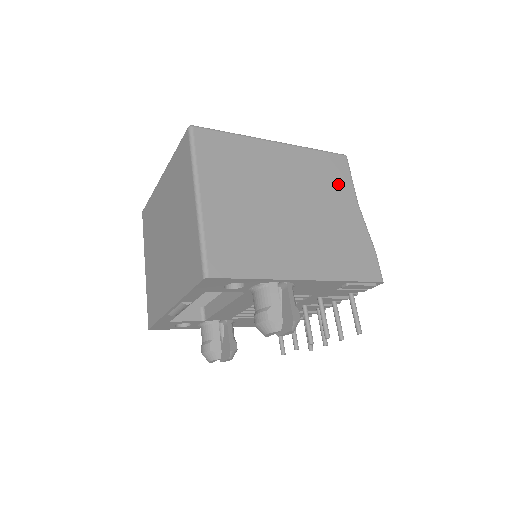
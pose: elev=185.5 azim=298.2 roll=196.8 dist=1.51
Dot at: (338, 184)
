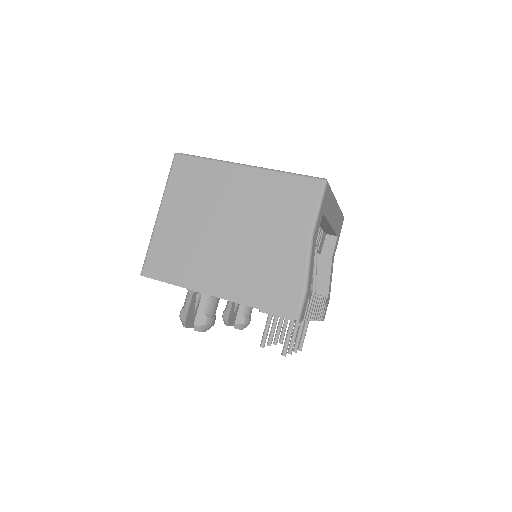
Dot at: (296, 212)
